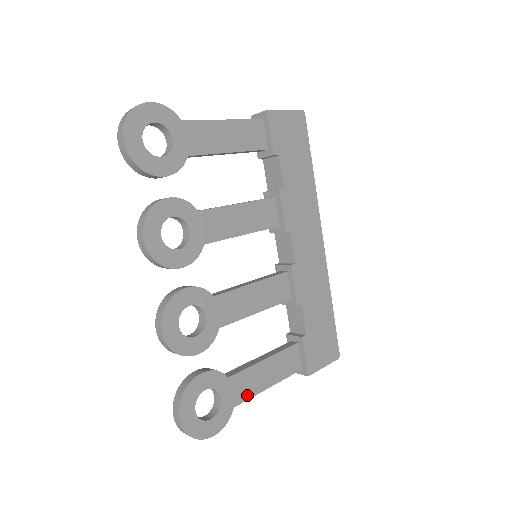
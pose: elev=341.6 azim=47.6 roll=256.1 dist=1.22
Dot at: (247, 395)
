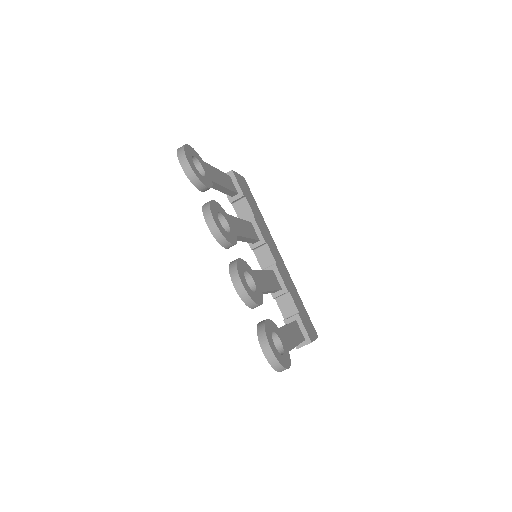
Dot at: (291, 346)
